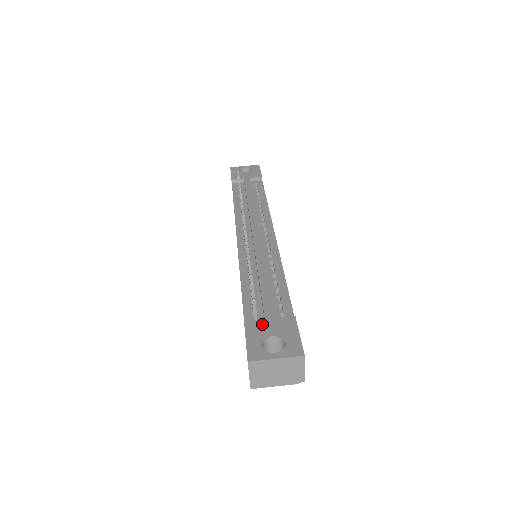
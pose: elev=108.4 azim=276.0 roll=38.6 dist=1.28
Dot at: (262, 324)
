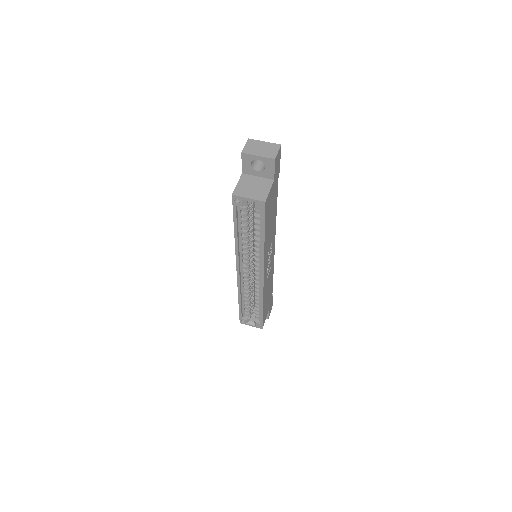
Dot at: occluded
